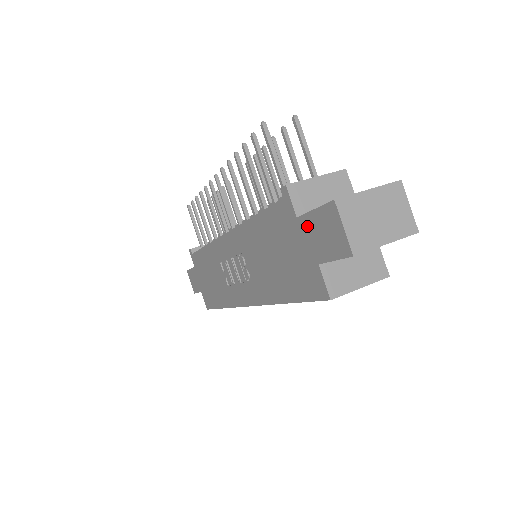
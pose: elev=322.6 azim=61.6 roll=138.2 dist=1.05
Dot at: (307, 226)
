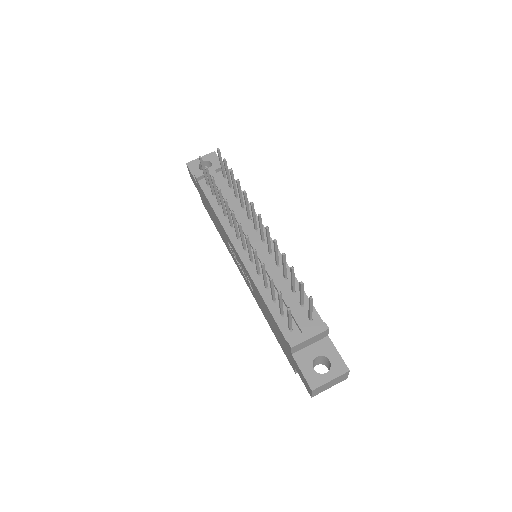
Dot at: (296, 364)
